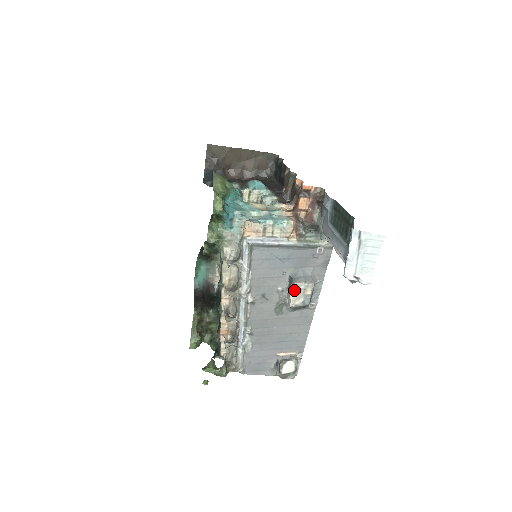
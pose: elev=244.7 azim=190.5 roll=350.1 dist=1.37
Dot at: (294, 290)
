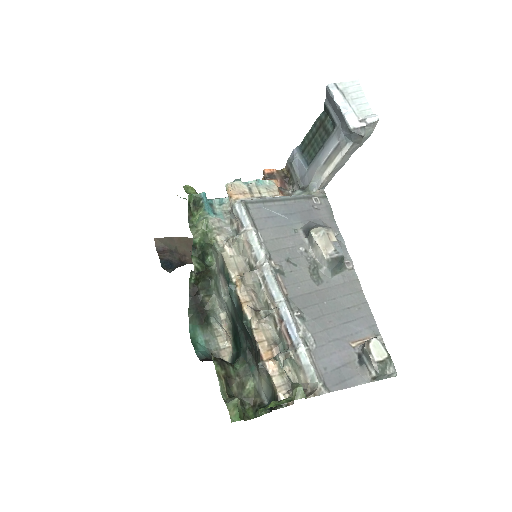
Dot at: (317, 236)
